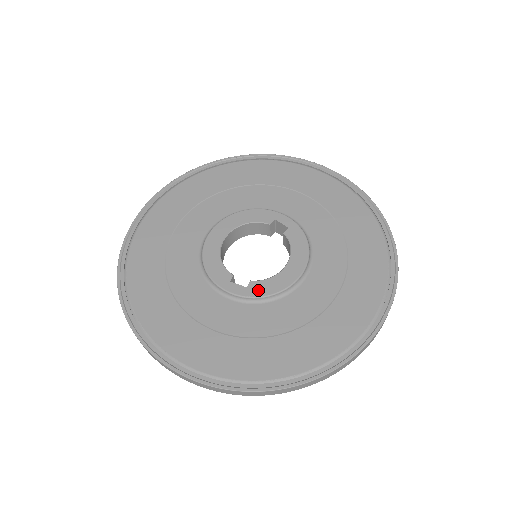
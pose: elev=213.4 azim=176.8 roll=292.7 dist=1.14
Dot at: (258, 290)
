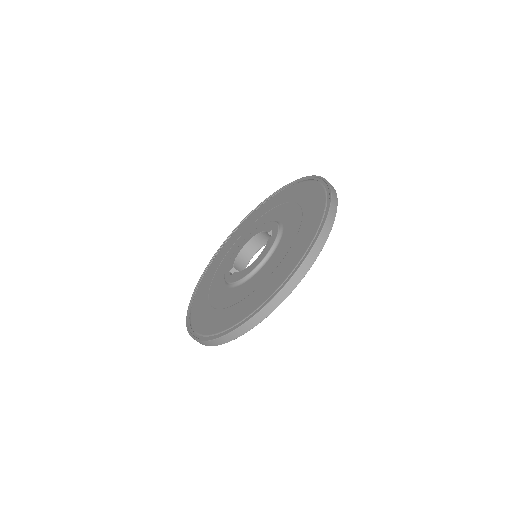
Dot at: (233, 278)
